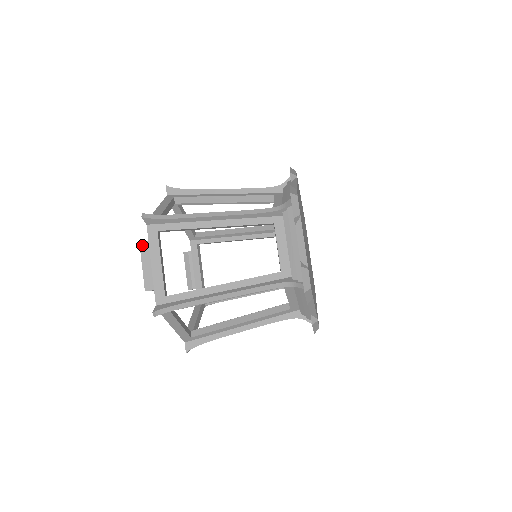
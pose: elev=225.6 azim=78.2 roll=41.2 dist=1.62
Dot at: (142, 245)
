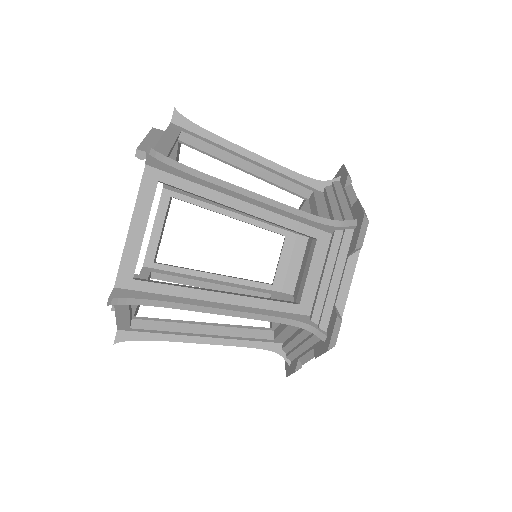
Dot at: (155, 130)
